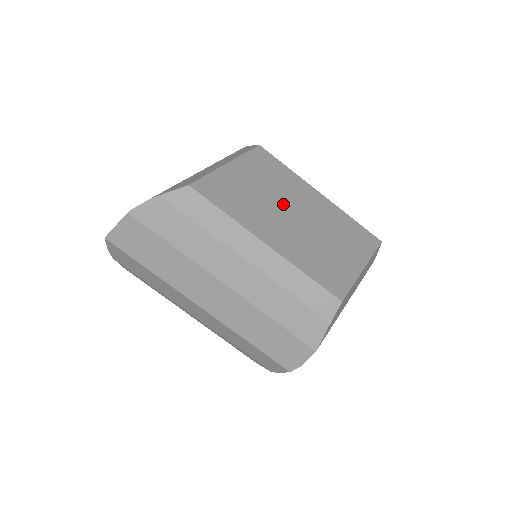
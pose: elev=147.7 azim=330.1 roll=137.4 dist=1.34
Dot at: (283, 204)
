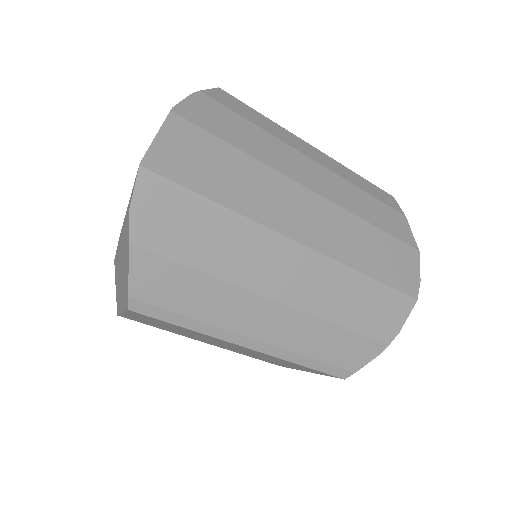
Dot at: occluded
